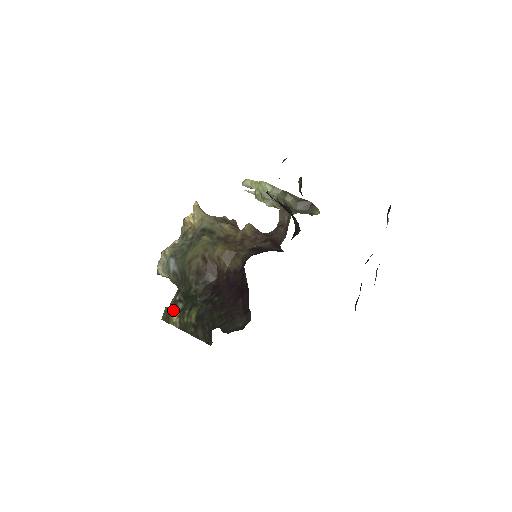
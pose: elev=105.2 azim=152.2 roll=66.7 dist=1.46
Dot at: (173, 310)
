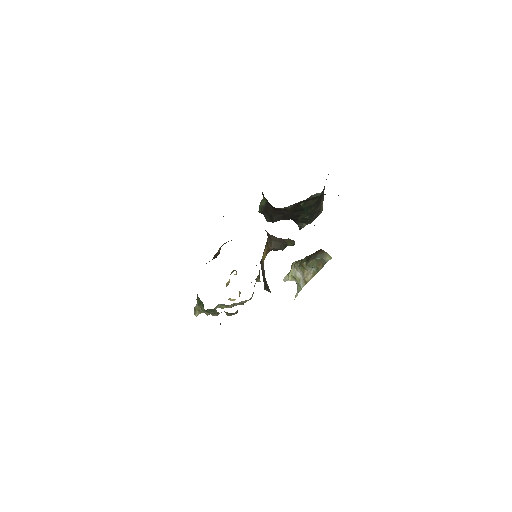
Dot at: occluded
